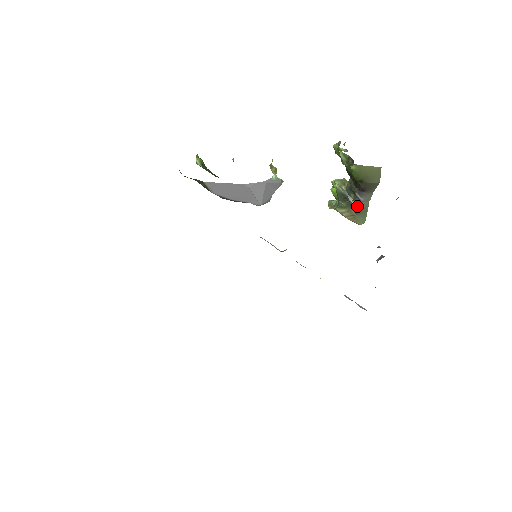
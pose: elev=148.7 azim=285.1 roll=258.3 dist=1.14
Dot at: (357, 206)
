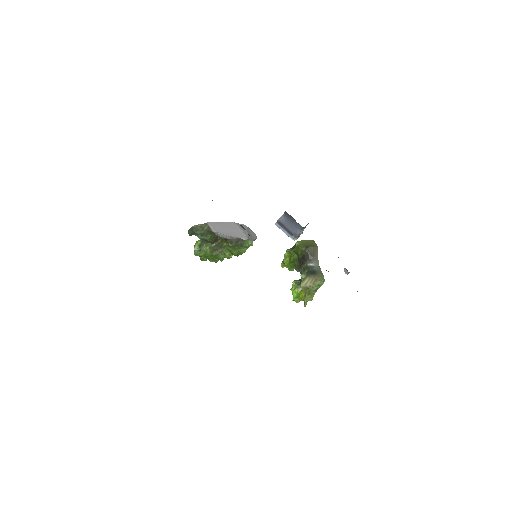
Dot at: (313, 271)
